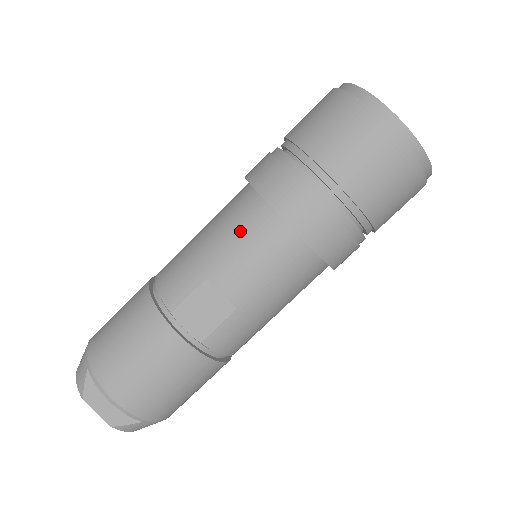
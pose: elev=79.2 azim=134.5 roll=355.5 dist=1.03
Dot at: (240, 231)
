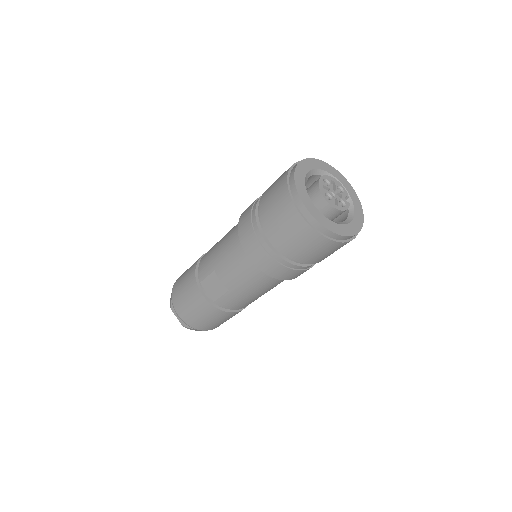
Dot at: (230, 249)
